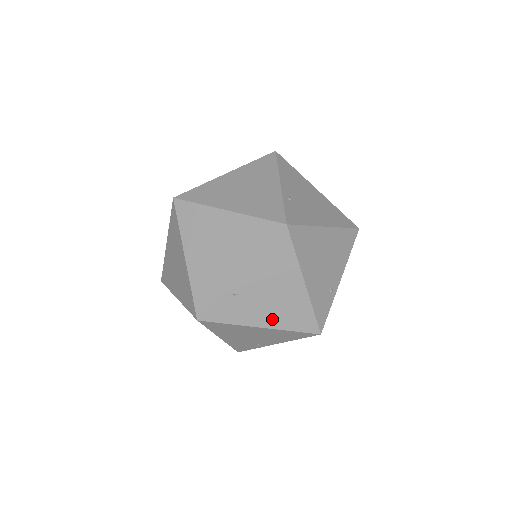
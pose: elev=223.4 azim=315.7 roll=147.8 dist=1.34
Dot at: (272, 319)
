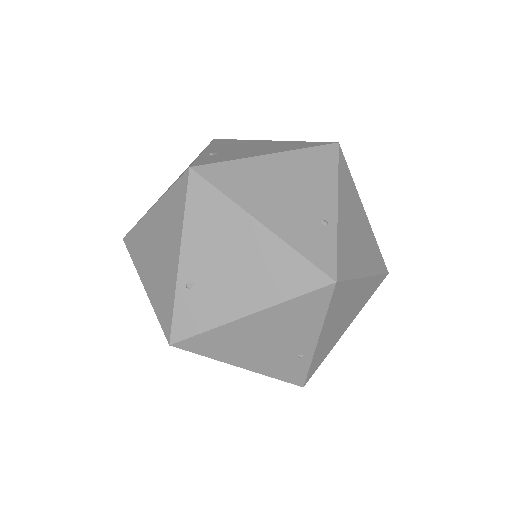
Dot at: (255, 296)
